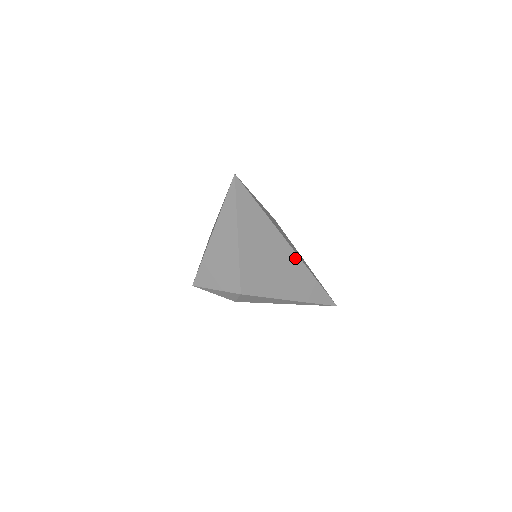
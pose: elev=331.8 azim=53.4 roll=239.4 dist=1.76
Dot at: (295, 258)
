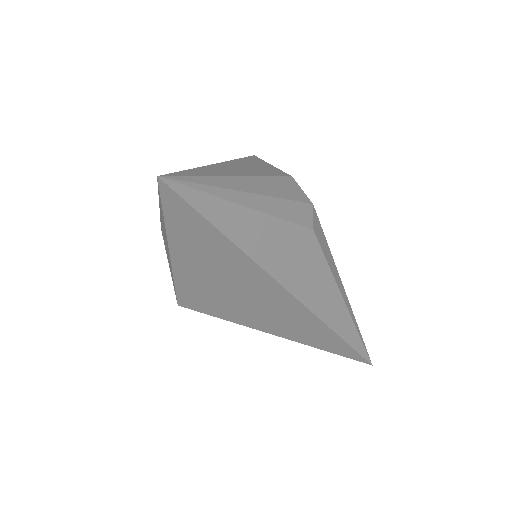
Dot at: (300, 307)
